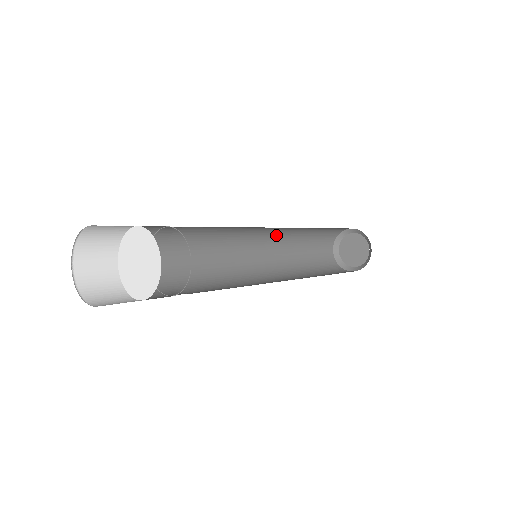
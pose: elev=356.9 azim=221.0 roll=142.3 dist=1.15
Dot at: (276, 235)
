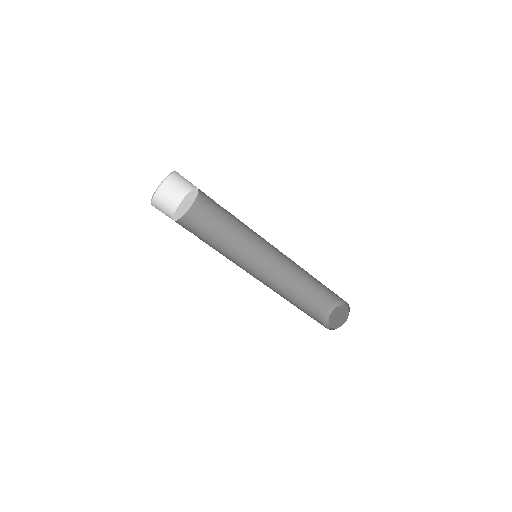
Dot at: (280, 265)
